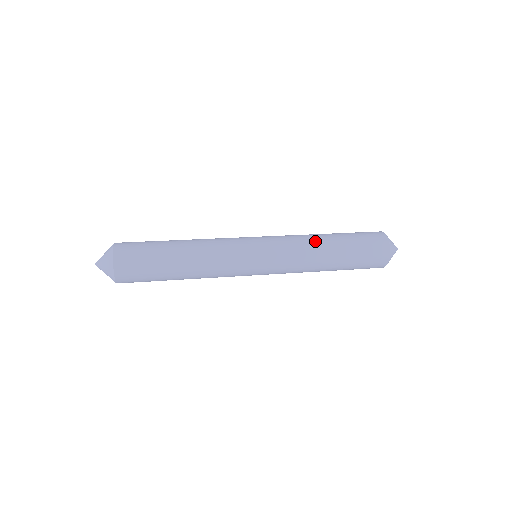
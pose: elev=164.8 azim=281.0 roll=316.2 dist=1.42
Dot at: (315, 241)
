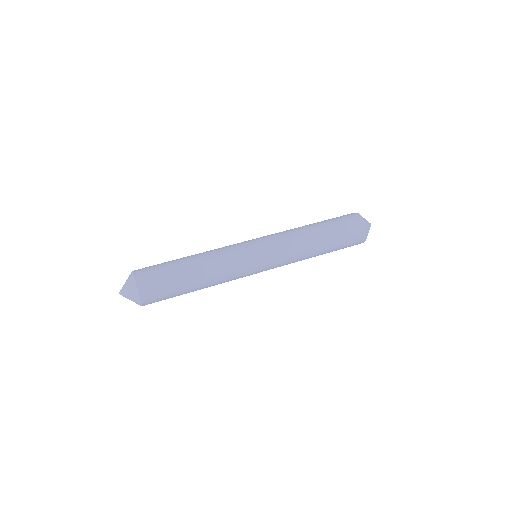
Dot at: (300, 228)
